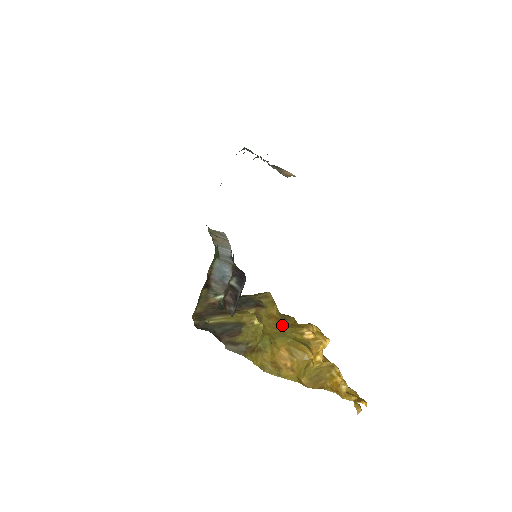
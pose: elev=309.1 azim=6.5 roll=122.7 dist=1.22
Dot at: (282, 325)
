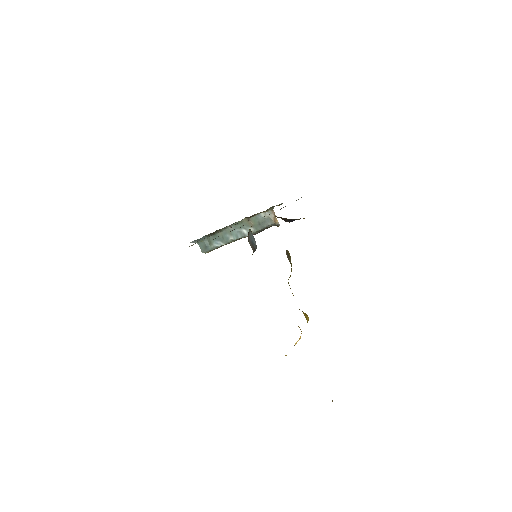
Dot at: occluded
